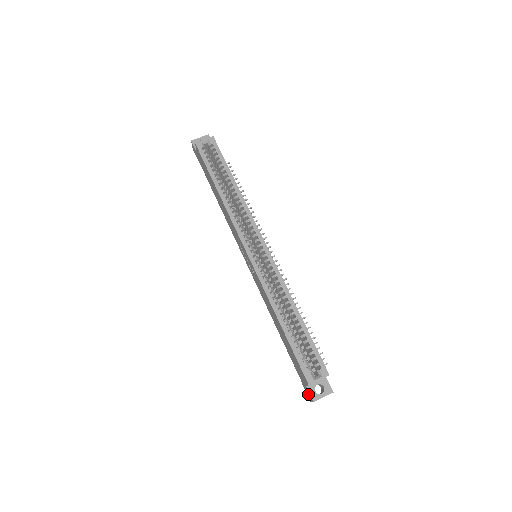
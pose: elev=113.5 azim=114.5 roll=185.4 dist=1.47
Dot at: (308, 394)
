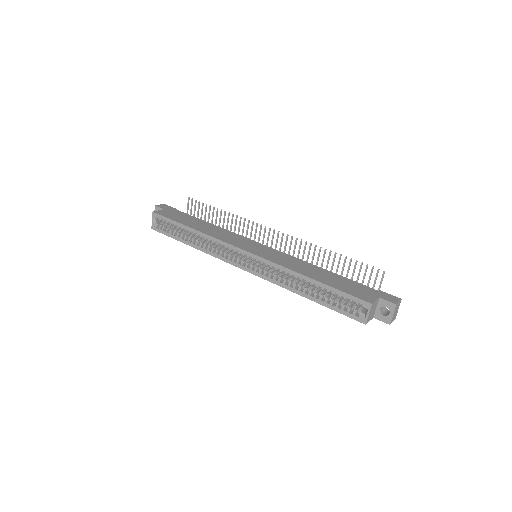
Dot at: occluded
